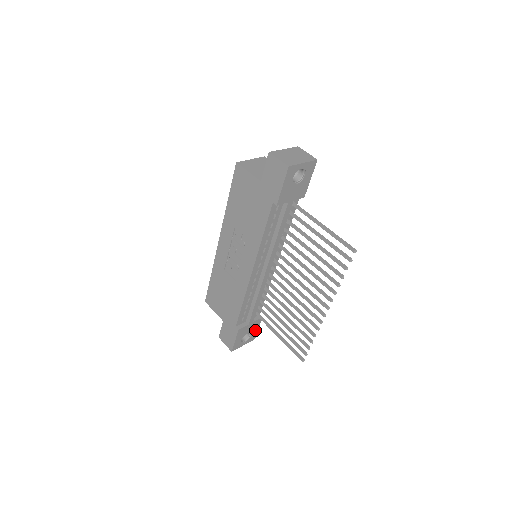
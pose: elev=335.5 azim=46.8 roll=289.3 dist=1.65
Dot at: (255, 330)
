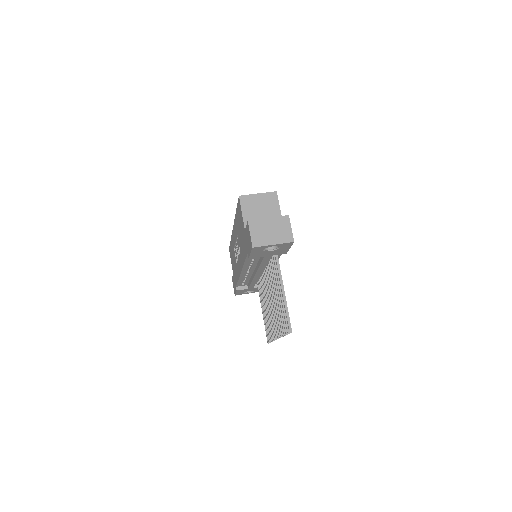
Dot at: occluded
